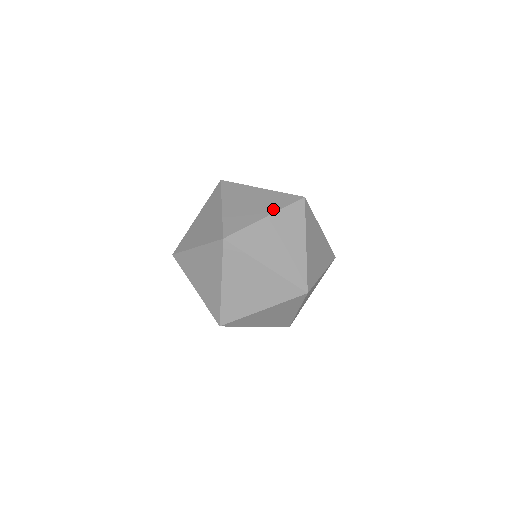
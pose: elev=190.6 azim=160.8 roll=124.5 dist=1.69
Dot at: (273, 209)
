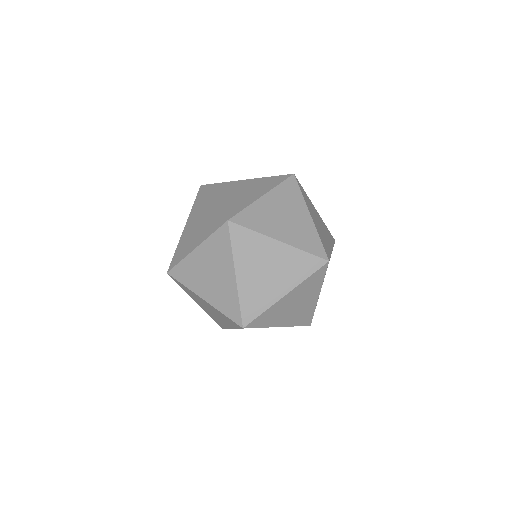
Dot at: (203, 237)
